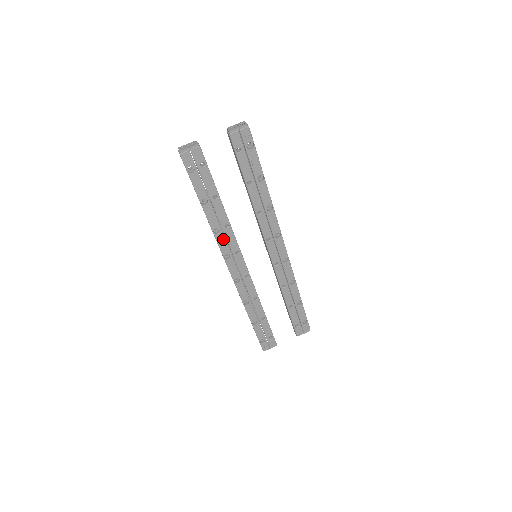
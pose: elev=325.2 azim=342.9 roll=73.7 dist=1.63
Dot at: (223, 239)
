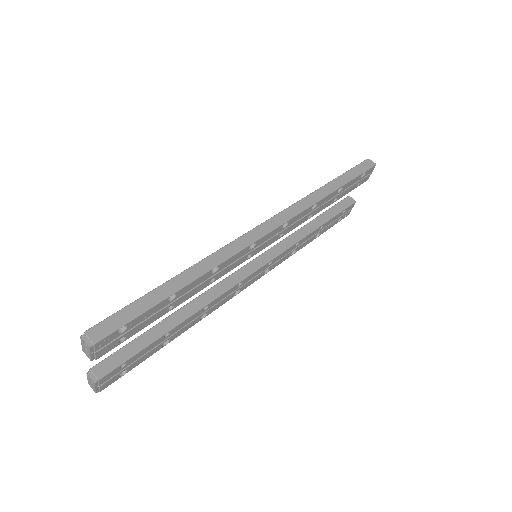
Dot at: (216, 305)
